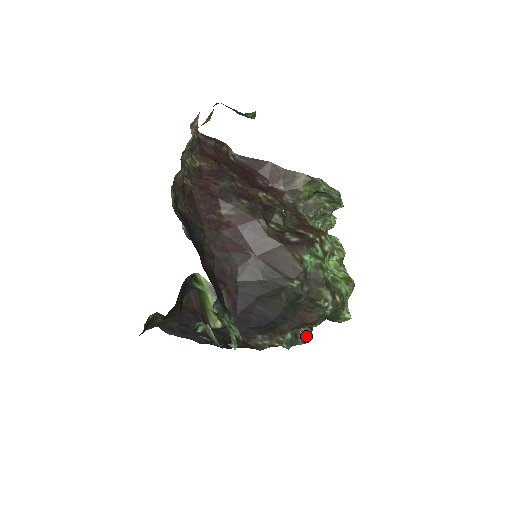
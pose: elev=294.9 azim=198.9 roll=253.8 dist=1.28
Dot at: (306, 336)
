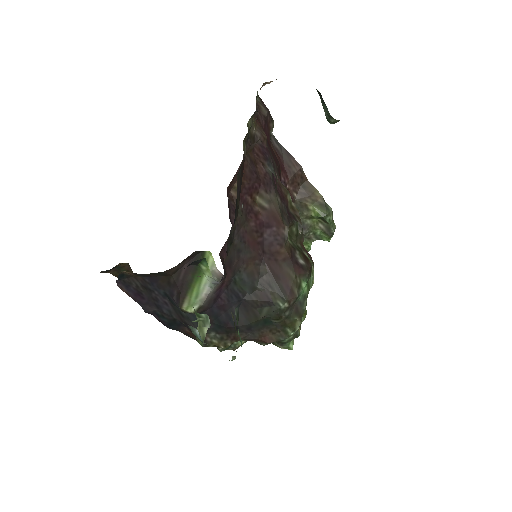
Dot at: (240, 344)
